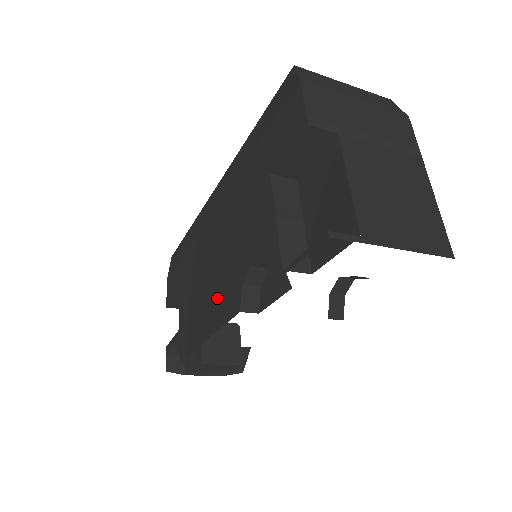
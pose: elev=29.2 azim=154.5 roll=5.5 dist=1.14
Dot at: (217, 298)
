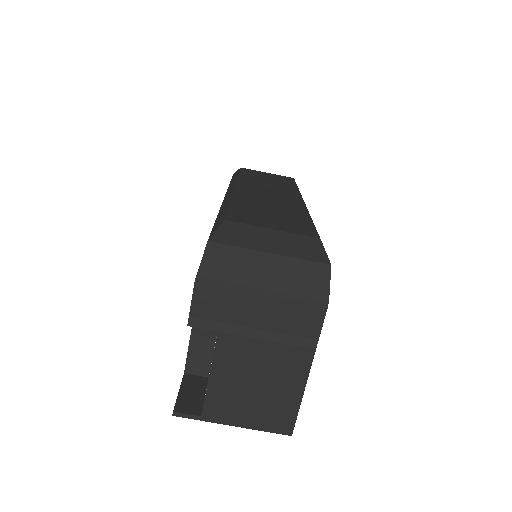
Dot at: occluded
